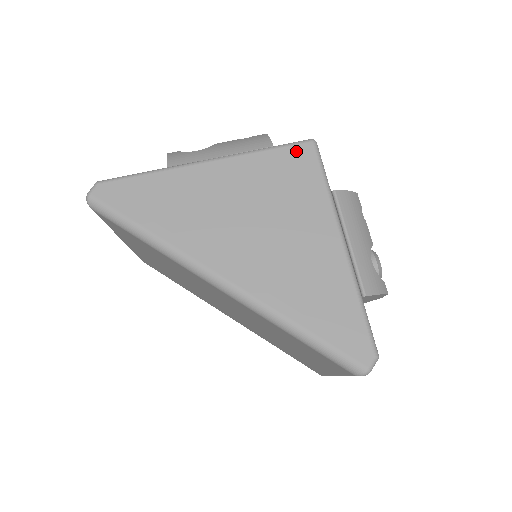
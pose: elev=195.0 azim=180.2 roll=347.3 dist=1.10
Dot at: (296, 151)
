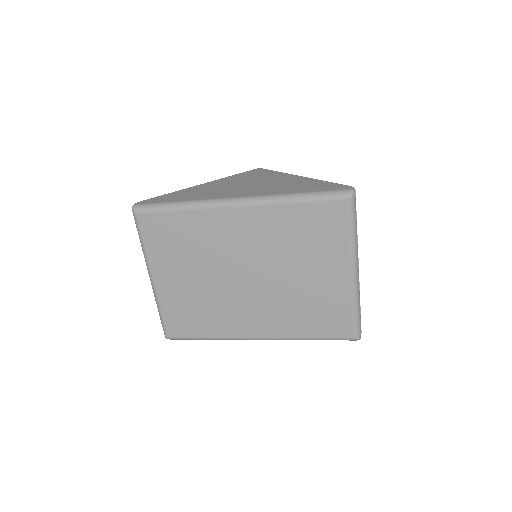
Dot at: (252, 171)
